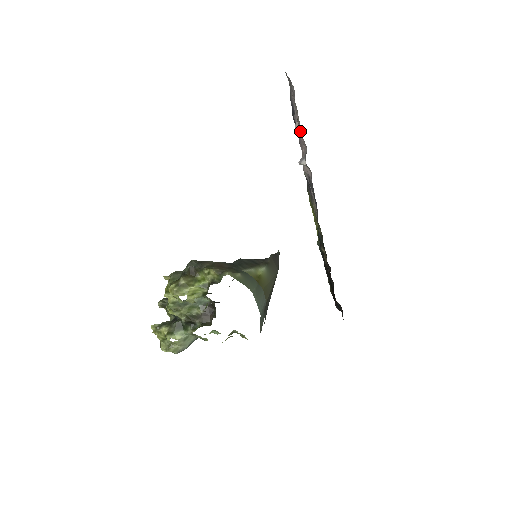
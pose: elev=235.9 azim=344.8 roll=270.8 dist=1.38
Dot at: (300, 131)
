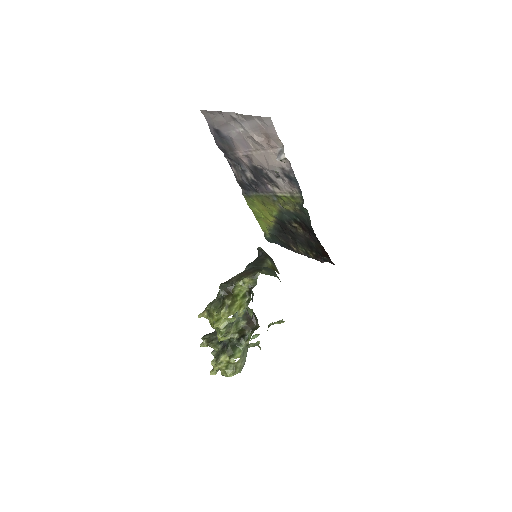
Dot at: (262, 139)
